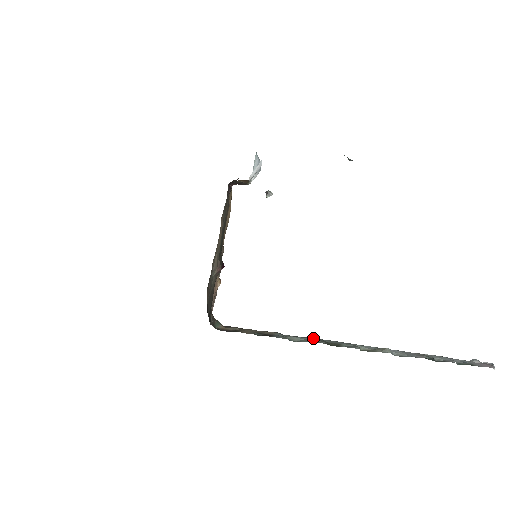
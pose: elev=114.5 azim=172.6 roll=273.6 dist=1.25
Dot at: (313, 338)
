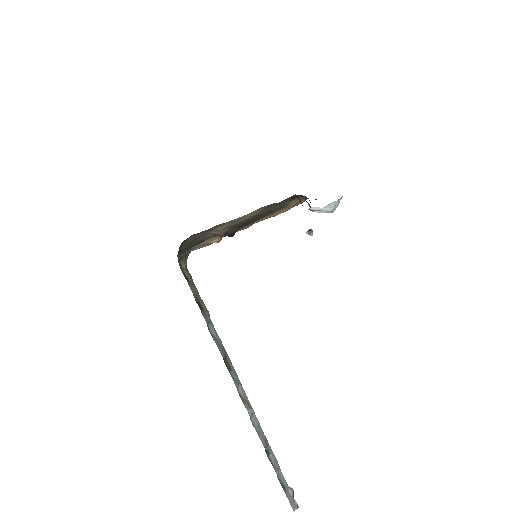
Dot at: occluded
